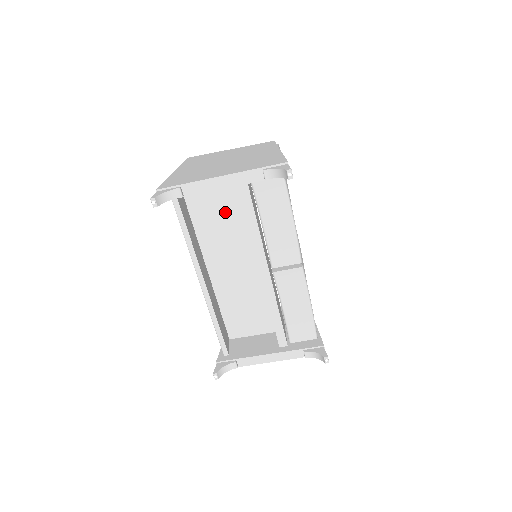
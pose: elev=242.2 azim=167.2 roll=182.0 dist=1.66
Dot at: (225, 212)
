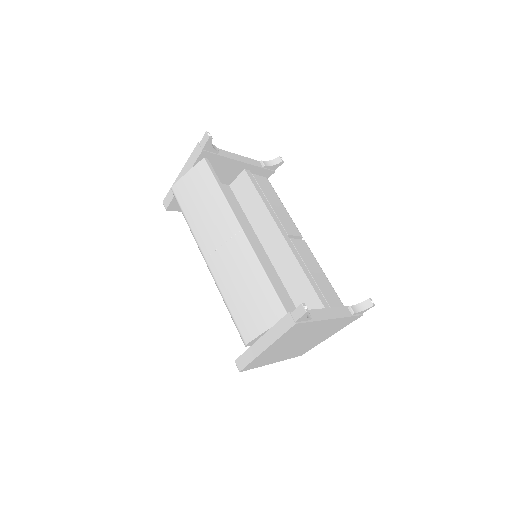
Dot at: occluded
